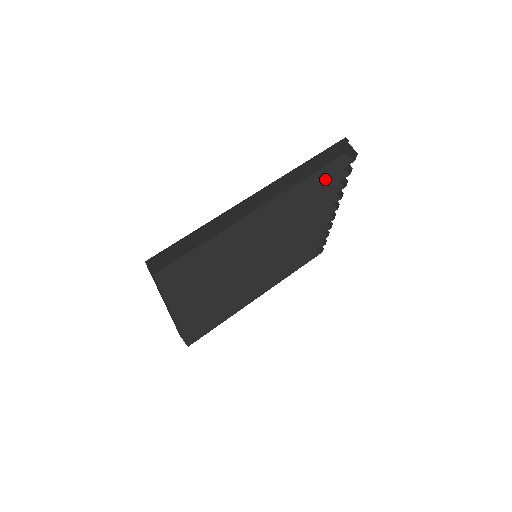
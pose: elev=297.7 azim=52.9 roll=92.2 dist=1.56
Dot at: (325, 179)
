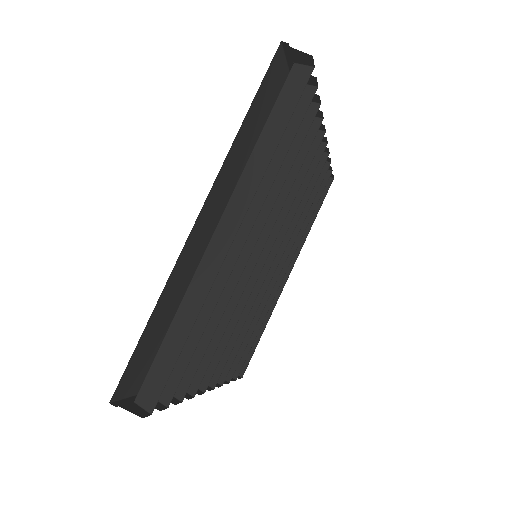
Dot at: (286, 124)
